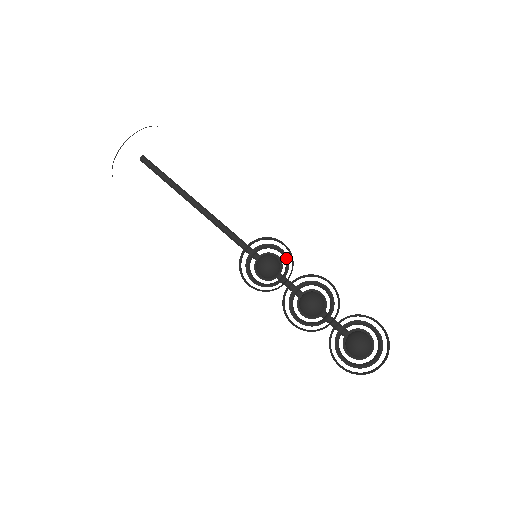
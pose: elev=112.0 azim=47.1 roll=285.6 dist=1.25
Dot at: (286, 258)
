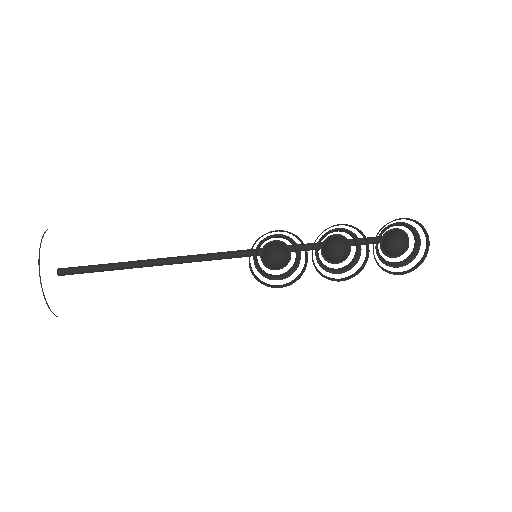
Dot at: (286, 238)
